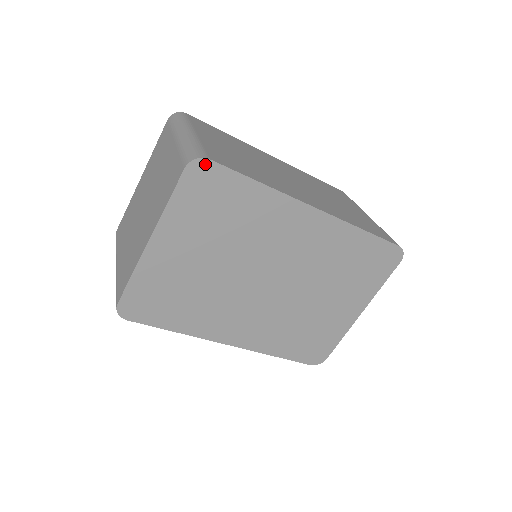
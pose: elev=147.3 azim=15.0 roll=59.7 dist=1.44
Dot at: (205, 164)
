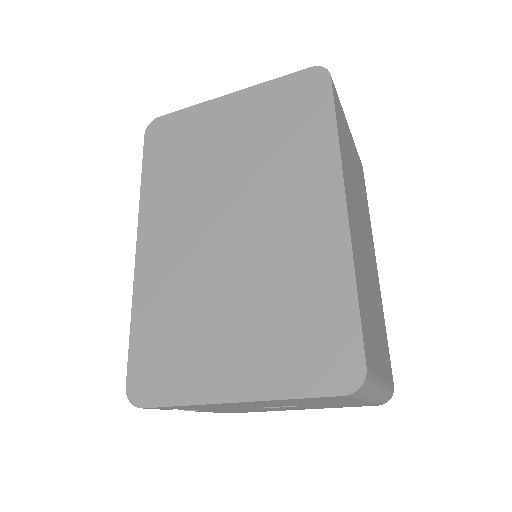
Dot at: (324, 77)
